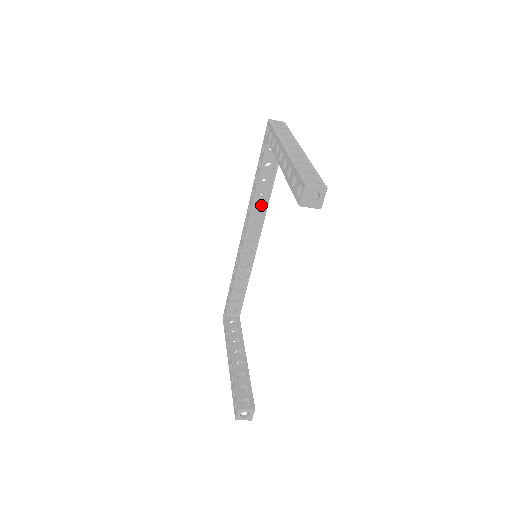
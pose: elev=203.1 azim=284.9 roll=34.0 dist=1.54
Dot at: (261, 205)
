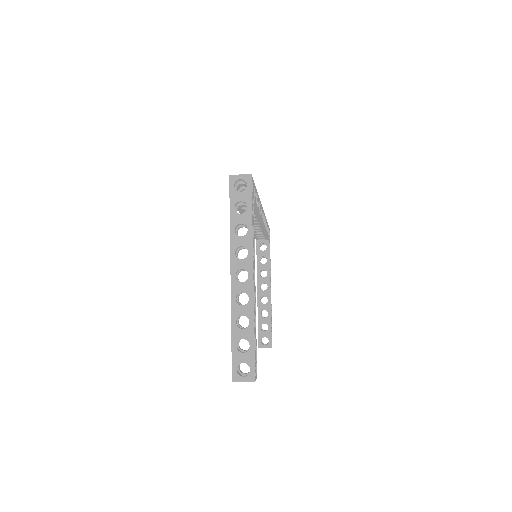
Dot at: occluded
